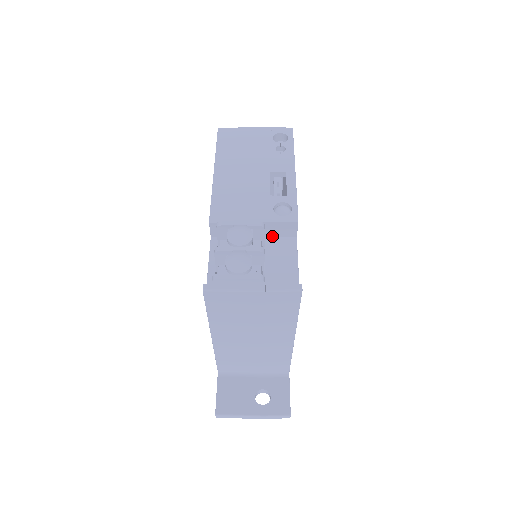
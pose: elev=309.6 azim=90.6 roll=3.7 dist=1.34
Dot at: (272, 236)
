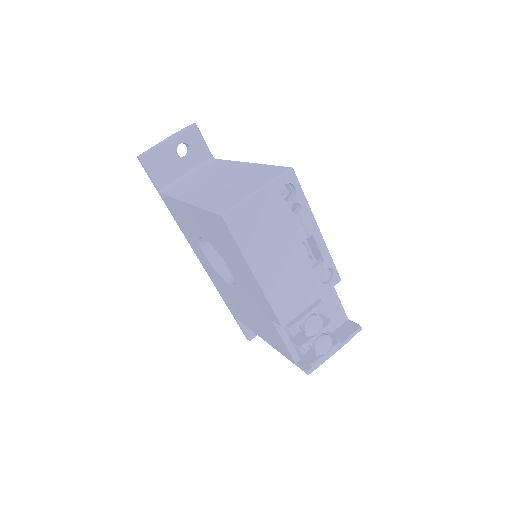
Dot at: occluded
